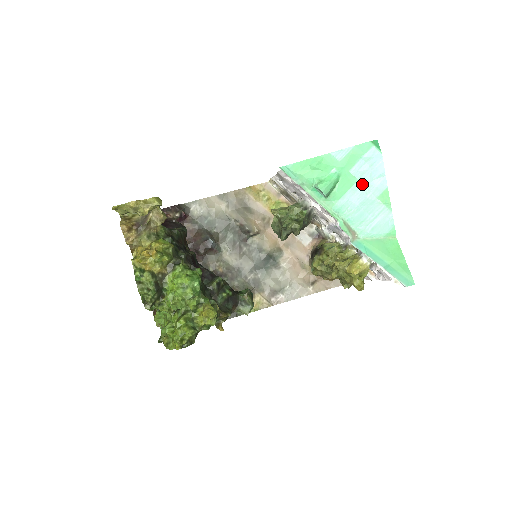
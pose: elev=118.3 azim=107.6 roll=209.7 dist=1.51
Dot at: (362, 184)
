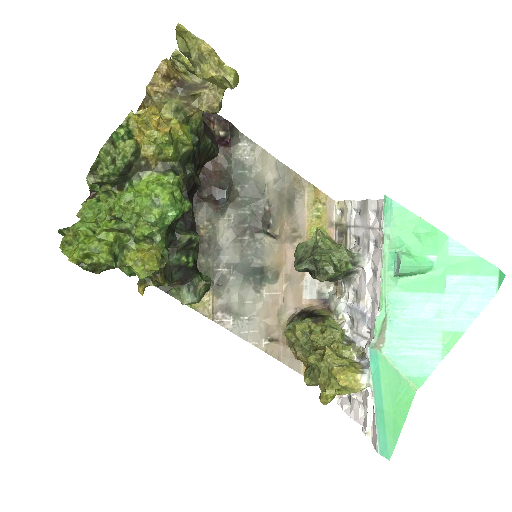
Dot at: (444, 301)
